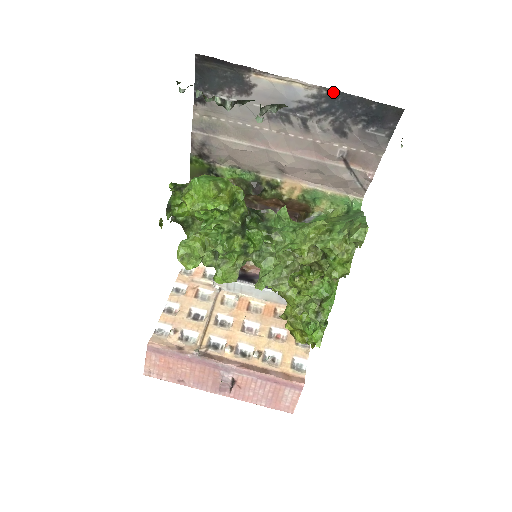
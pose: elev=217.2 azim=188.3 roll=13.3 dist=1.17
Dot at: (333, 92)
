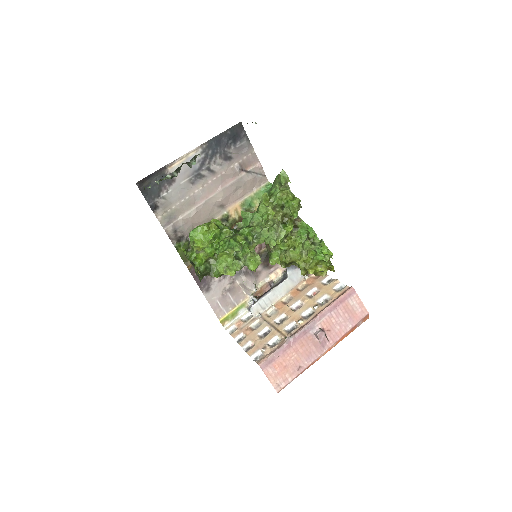
Dot at: (208, 143)
